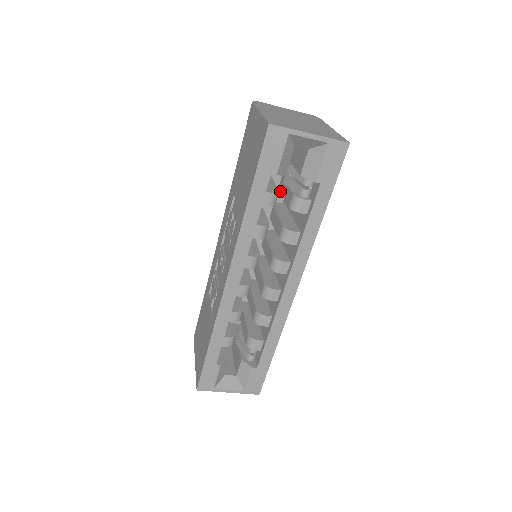
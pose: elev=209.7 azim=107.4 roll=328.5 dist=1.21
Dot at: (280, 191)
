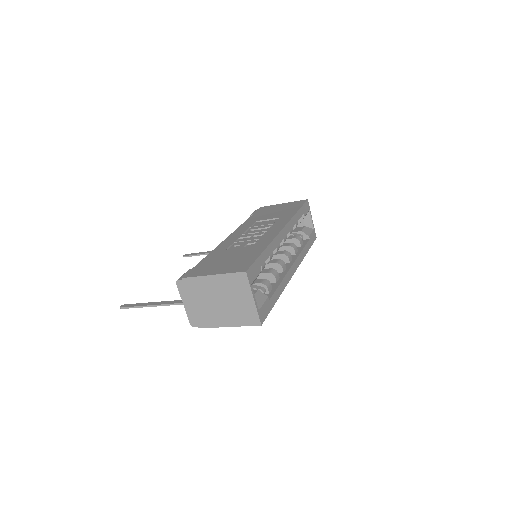
Dot at: occluded
